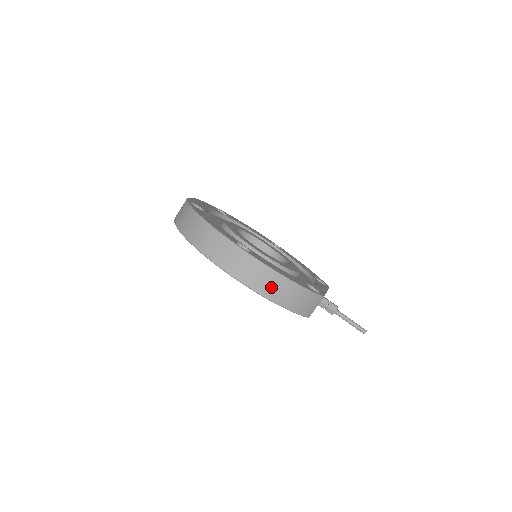
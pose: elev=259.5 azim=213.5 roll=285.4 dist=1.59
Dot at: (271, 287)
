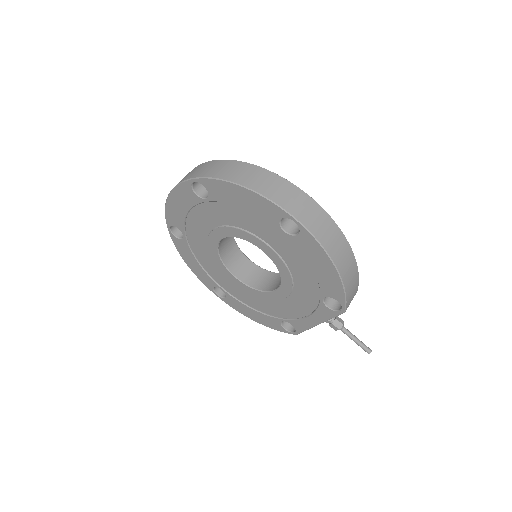
Dot at: (339, 252)
